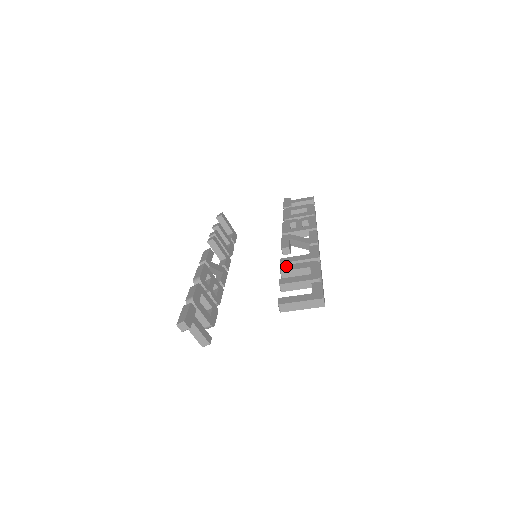
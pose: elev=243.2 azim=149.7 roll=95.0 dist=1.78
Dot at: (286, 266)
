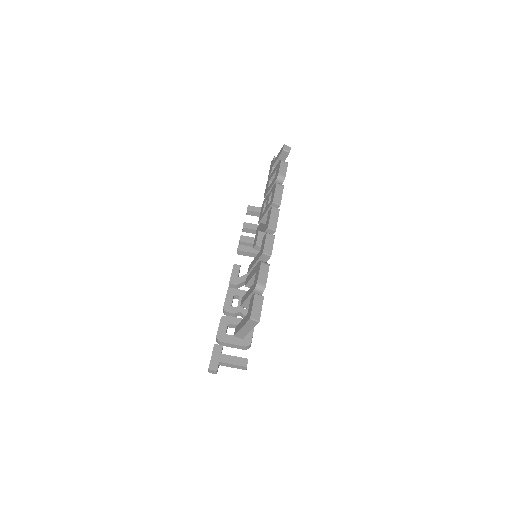
Dot at: (248, 277)
